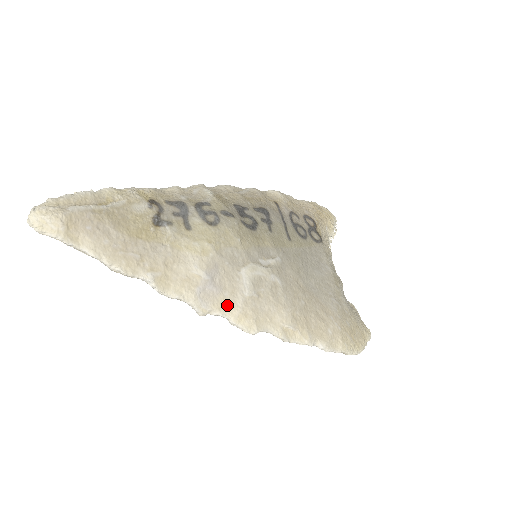
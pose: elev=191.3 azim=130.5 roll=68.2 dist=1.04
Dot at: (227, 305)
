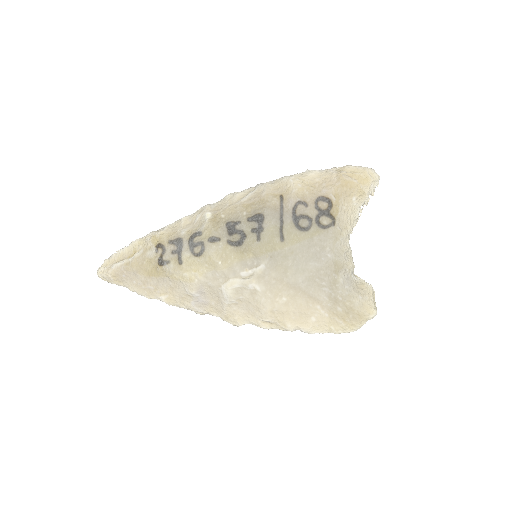
Dot at: (215, 309)
